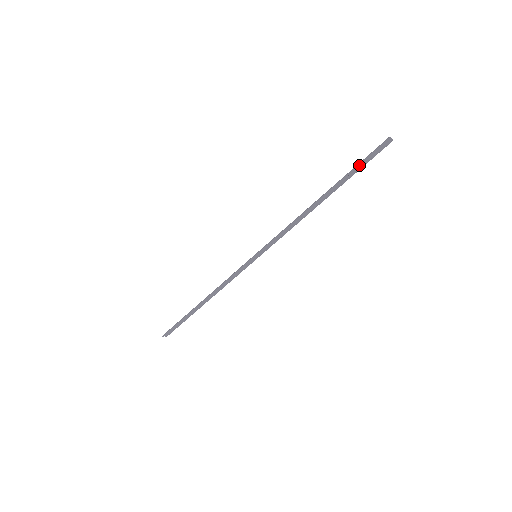
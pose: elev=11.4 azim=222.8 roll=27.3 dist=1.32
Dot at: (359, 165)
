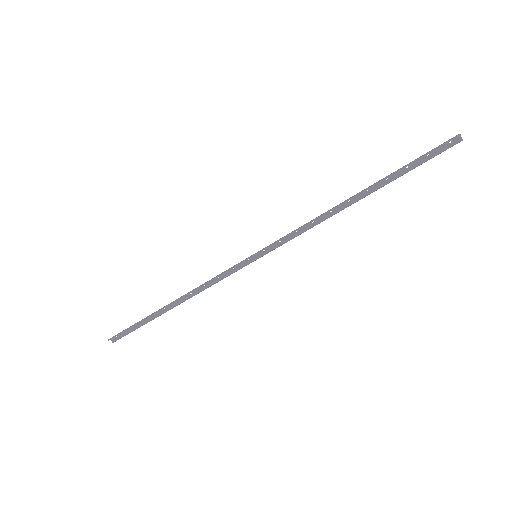
Dot at: (414, 161)
